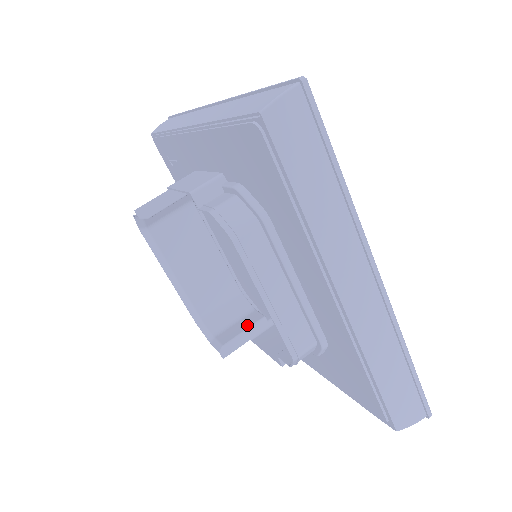
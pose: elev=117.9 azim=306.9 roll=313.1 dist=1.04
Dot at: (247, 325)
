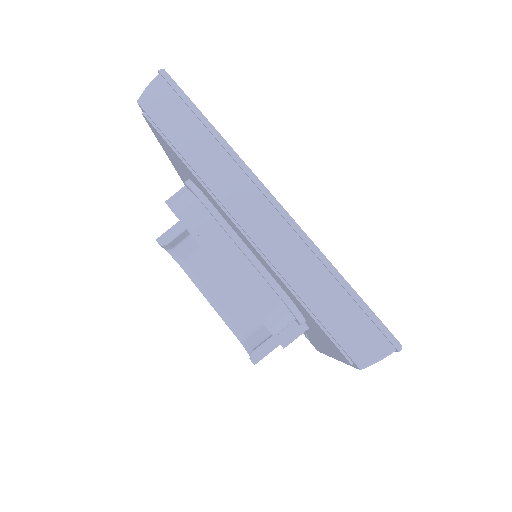
Dot at: occluded
